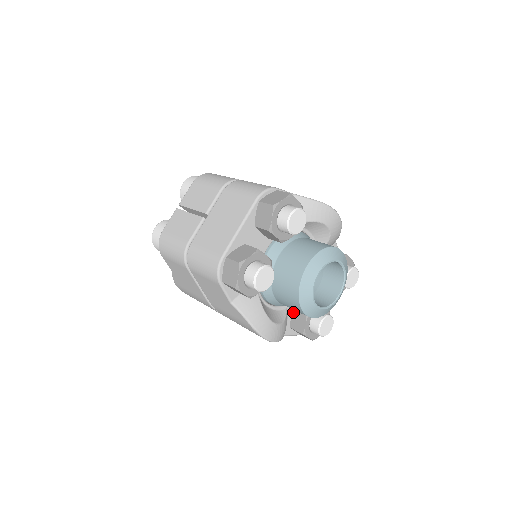
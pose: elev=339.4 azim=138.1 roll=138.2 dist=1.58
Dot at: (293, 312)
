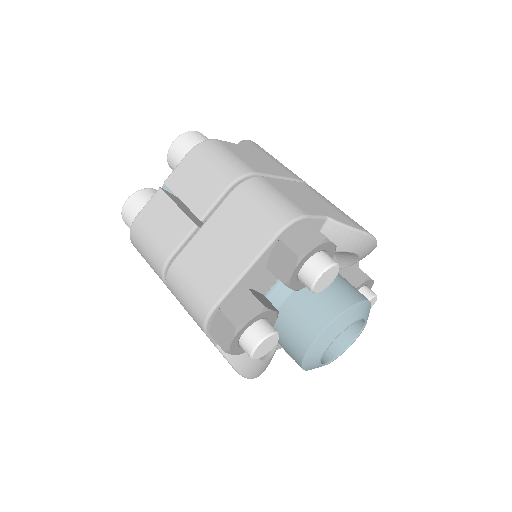
Dot at: occluded
